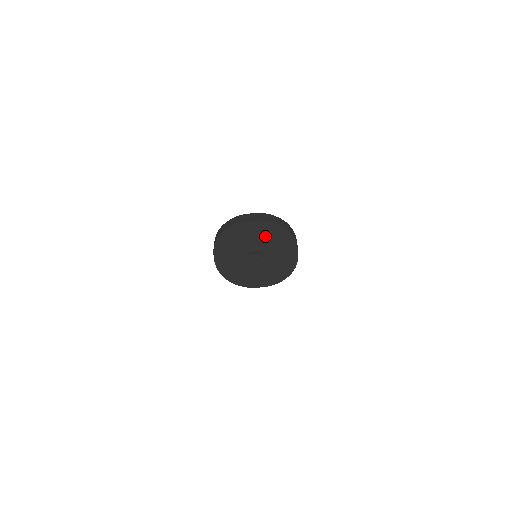
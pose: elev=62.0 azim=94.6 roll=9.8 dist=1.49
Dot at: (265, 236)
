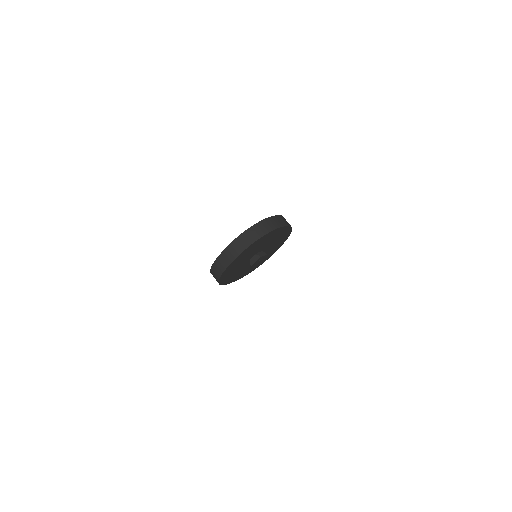
Dot at: (249, 253)
